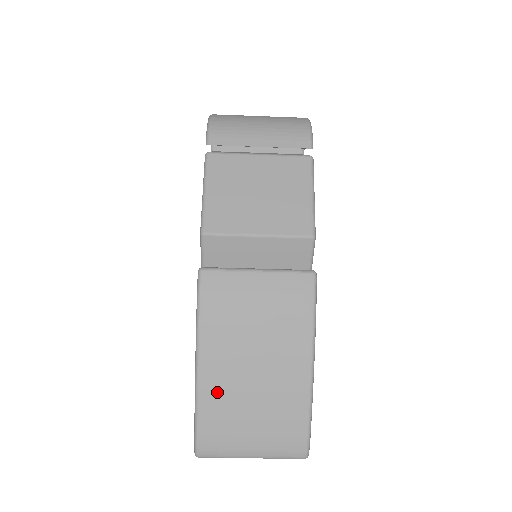
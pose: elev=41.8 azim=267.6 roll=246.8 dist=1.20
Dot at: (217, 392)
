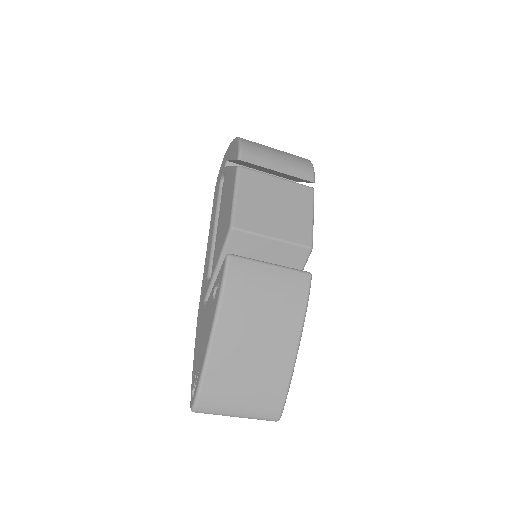
Dot at: (224, 356)
